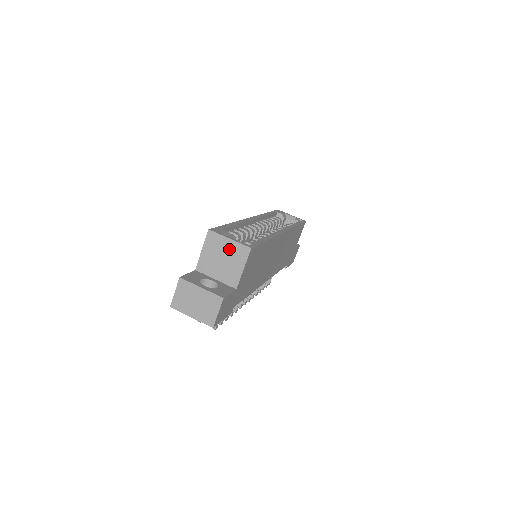
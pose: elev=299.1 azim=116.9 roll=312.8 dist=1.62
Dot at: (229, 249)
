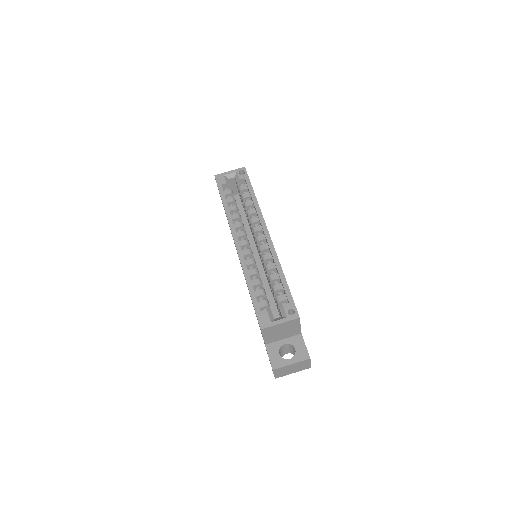
Dot at: (283, 327)
